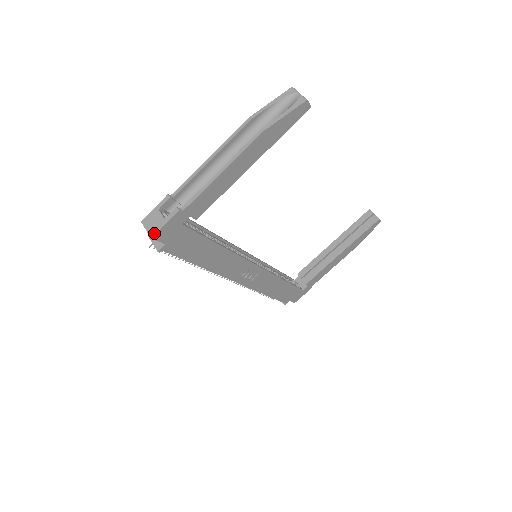
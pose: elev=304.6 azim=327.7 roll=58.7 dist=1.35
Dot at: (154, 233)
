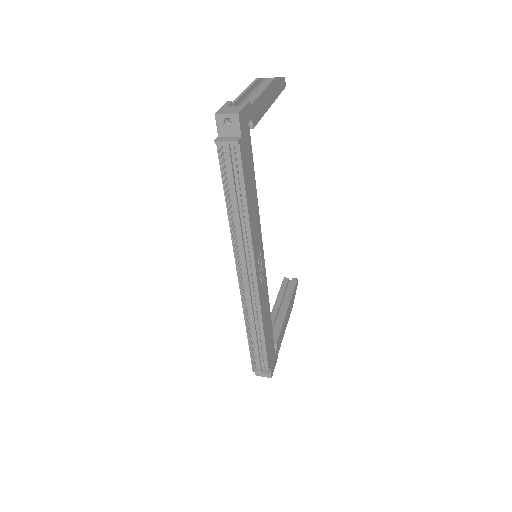
Dot at: (239, 111)
